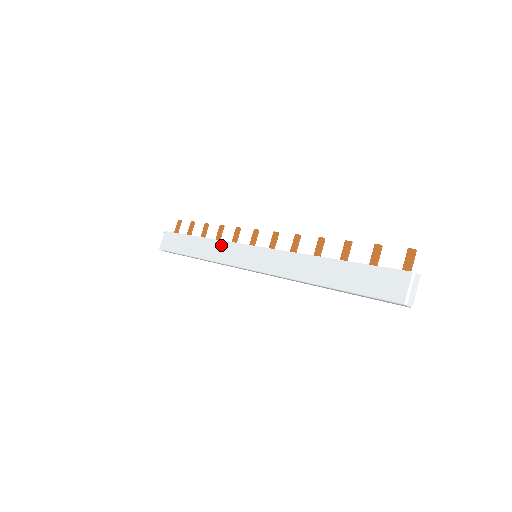
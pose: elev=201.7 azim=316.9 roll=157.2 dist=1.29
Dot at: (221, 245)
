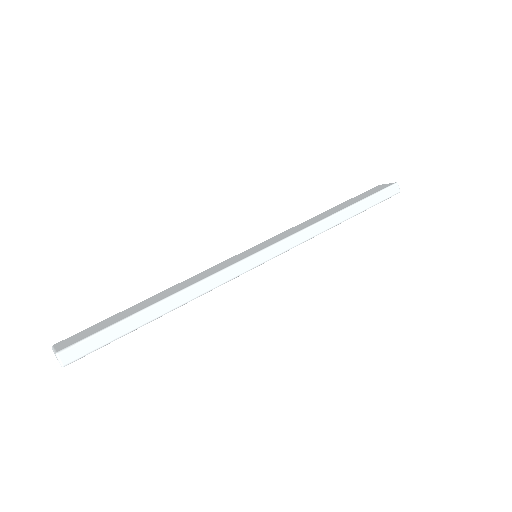
Dot at: (201, 273)
